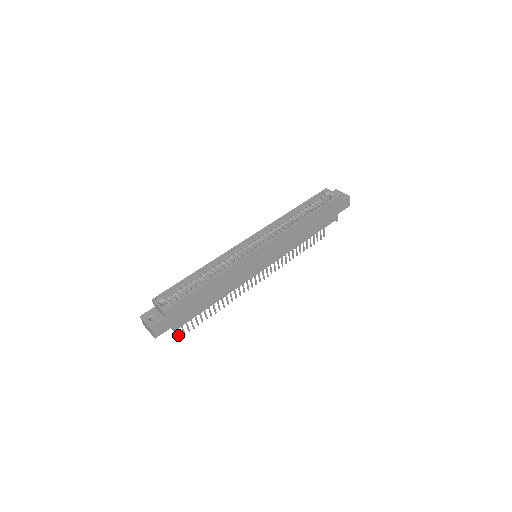
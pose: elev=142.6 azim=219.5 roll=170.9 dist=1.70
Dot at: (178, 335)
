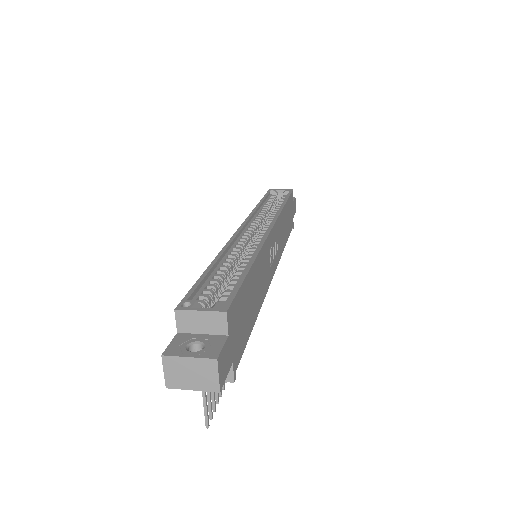
Dot at: occluded
